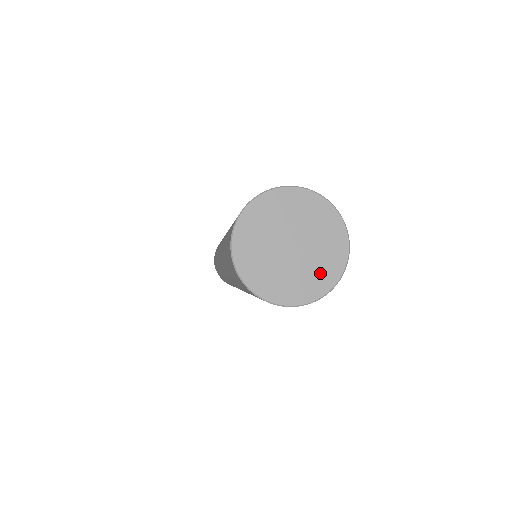
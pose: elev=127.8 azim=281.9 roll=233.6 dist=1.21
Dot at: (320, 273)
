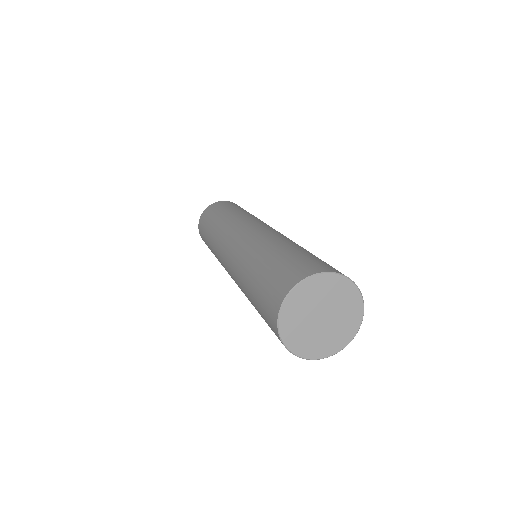
Dot at: (349, 320)
